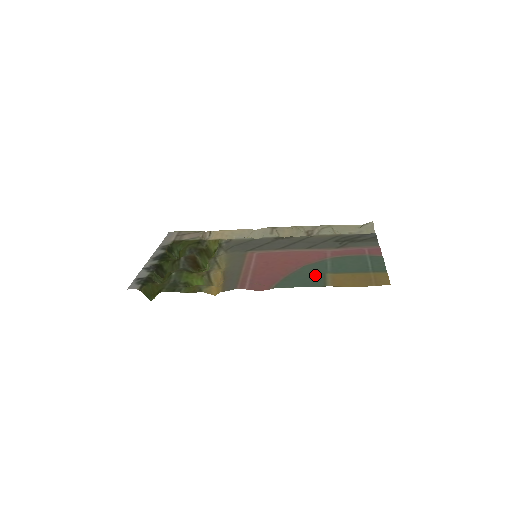
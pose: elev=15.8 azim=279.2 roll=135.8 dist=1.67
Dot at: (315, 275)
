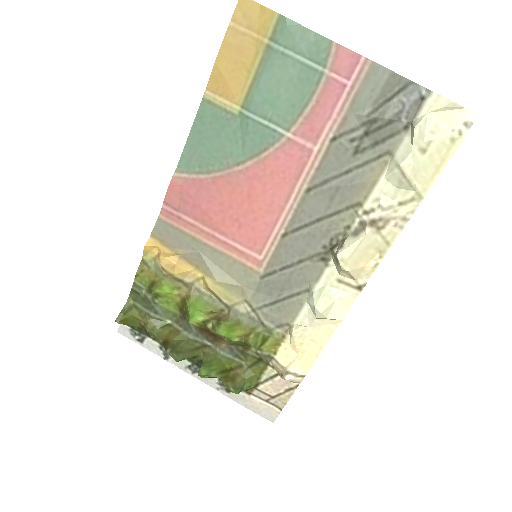
Dot at: (226, 129)
